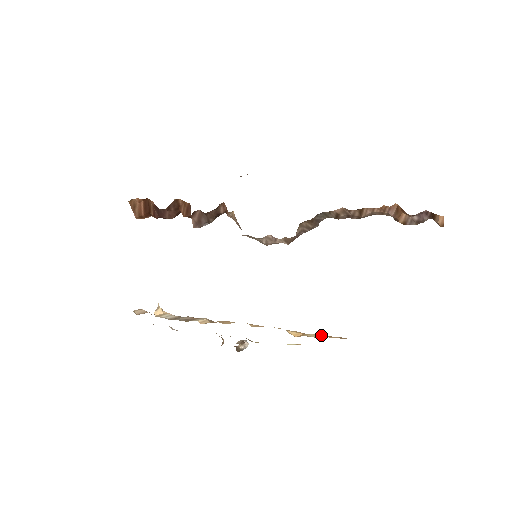
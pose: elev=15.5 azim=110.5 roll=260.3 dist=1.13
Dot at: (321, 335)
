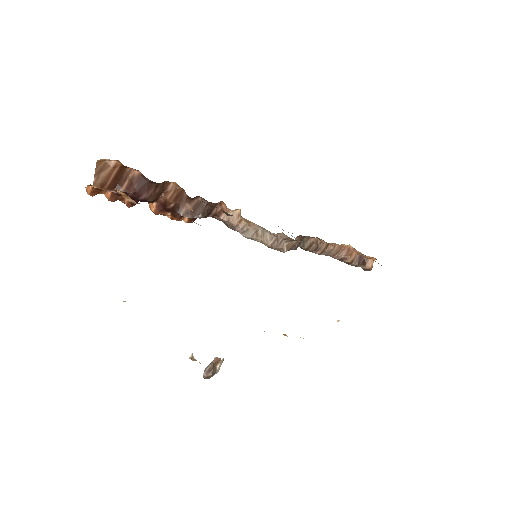
Dot at: occluded
